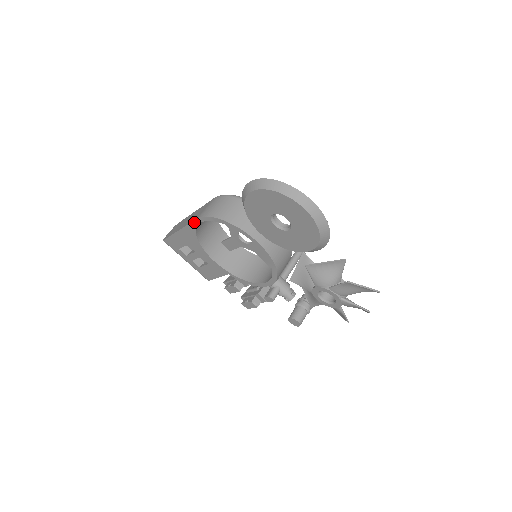
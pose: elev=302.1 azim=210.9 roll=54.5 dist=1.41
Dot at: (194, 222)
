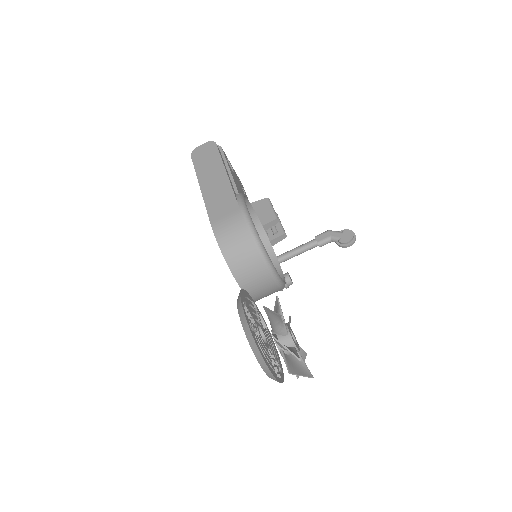
Dot at: (209, 217)
